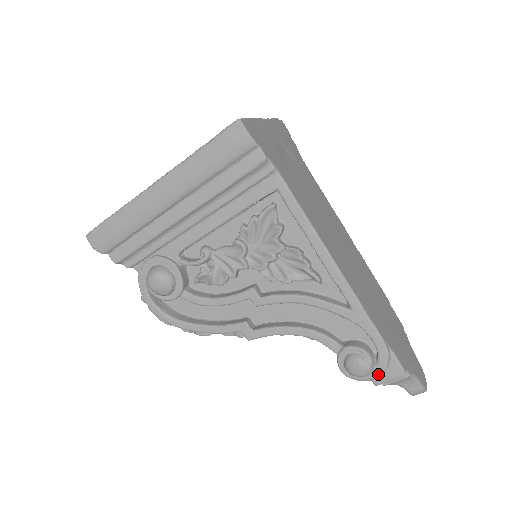
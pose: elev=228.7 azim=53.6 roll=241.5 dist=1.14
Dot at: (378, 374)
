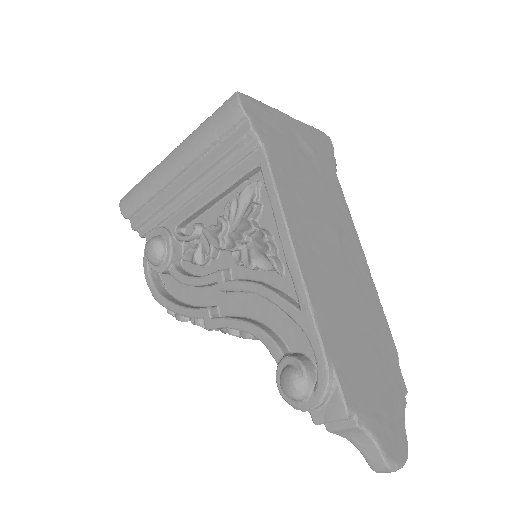
Dot at: (314, 403)
